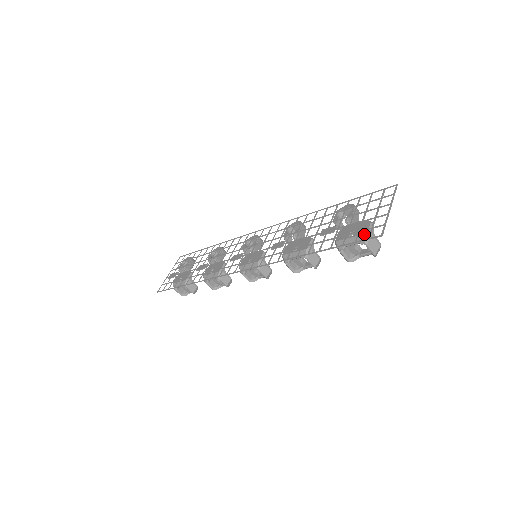
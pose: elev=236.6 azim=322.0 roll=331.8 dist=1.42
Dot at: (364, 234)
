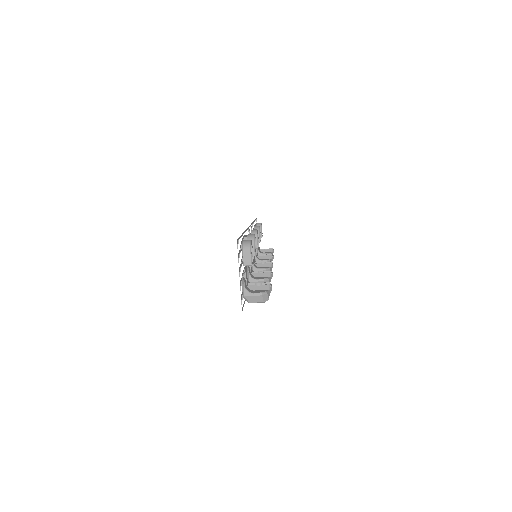
Dot at: (243, 297)
